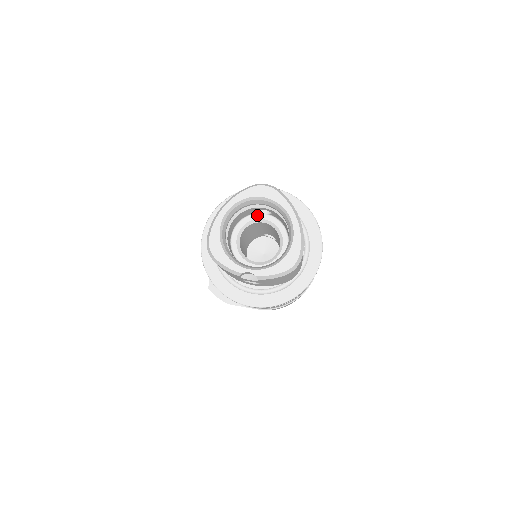
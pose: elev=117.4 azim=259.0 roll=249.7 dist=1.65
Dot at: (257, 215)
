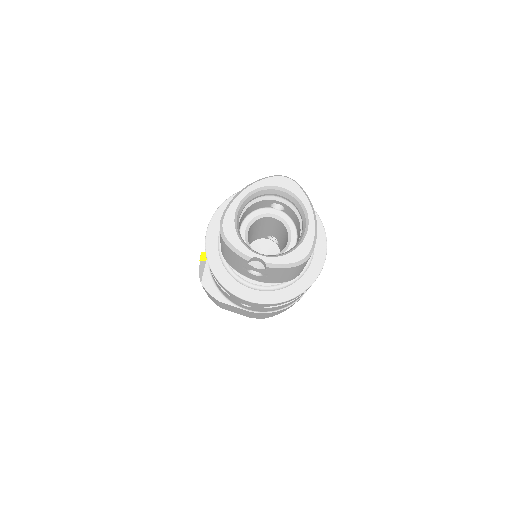
Dot at: (269, 210)
